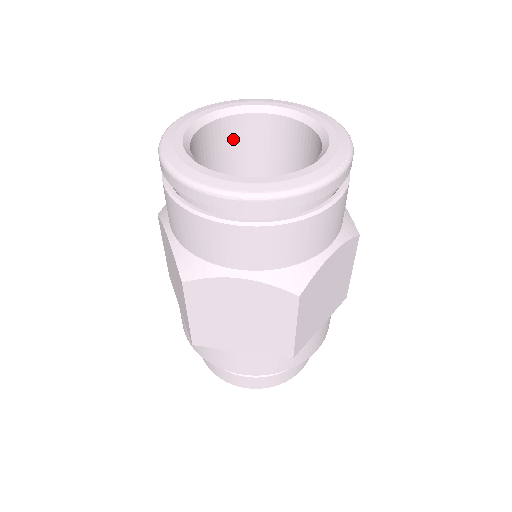
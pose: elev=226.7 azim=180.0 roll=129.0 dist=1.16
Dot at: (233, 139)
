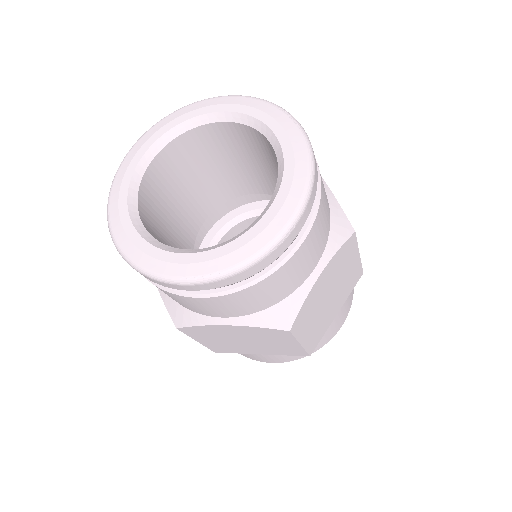
Dot at: (255, 145)
